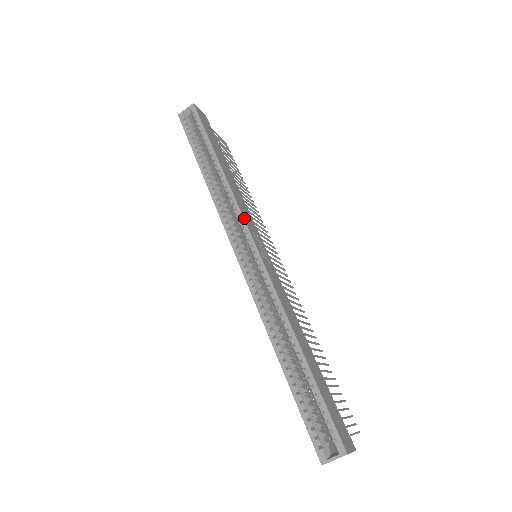
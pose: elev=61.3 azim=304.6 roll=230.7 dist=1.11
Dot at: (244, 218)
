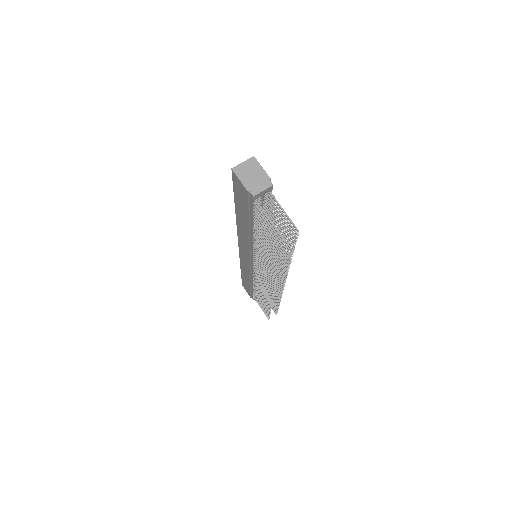
Dot at: occluded
